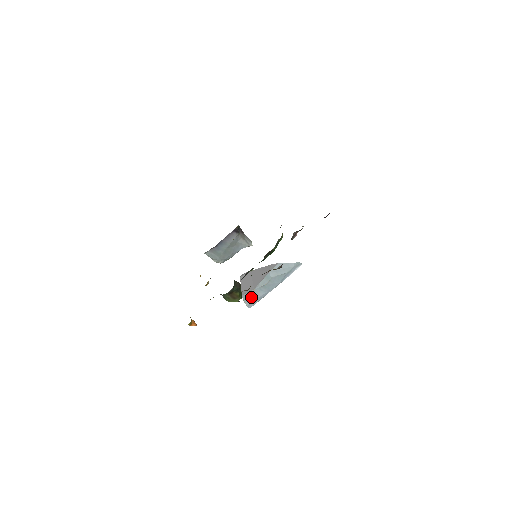
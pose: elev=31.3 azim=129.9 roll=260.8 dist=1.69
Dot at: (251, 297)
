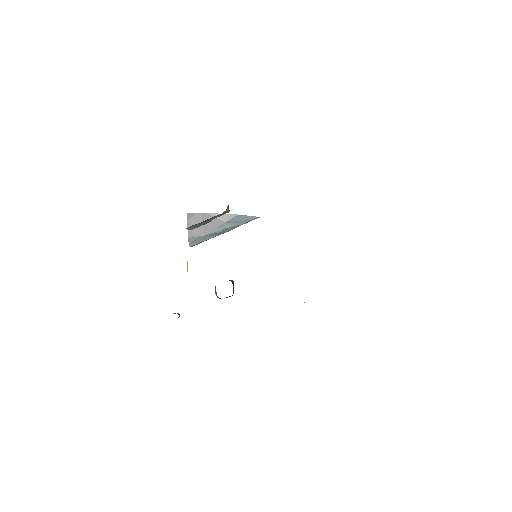
Dot at: (198, 240)
